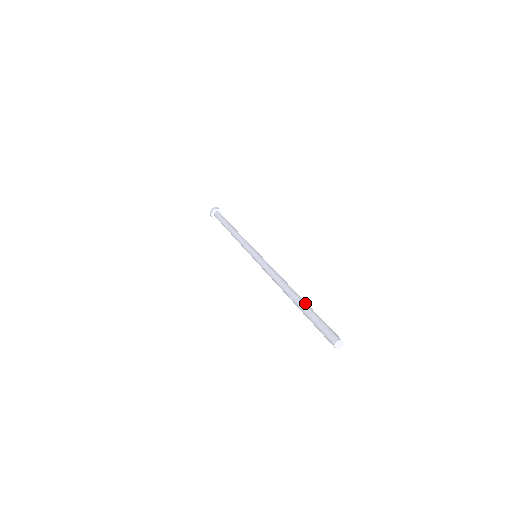
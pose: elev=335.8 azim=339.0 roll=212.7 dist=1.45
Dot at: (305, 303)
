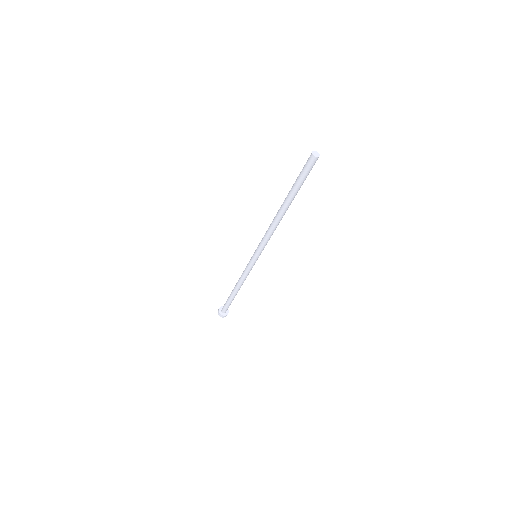
Dot at: occluded
